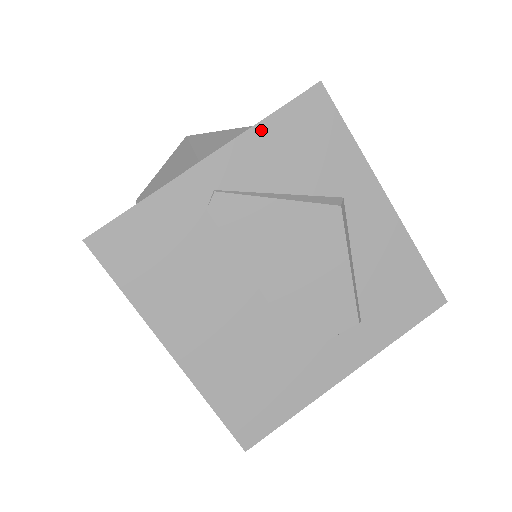
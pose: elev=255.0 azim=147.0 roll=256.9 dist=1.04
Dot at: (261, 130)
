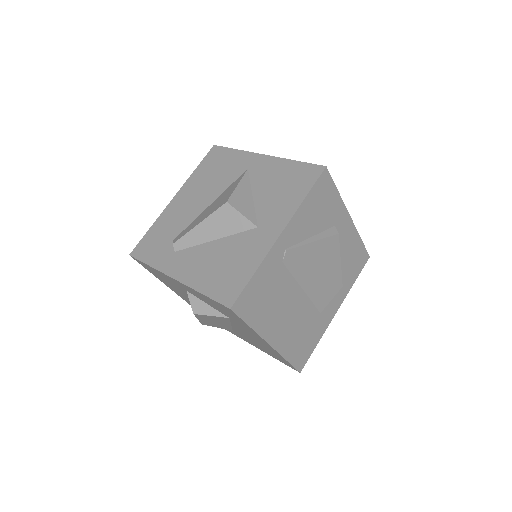
Dot at: (303, 206)
